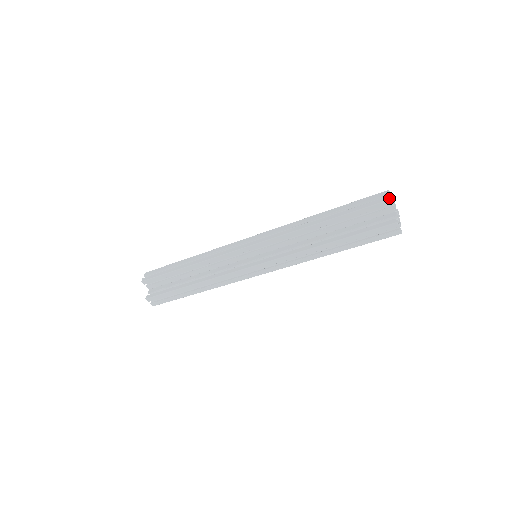
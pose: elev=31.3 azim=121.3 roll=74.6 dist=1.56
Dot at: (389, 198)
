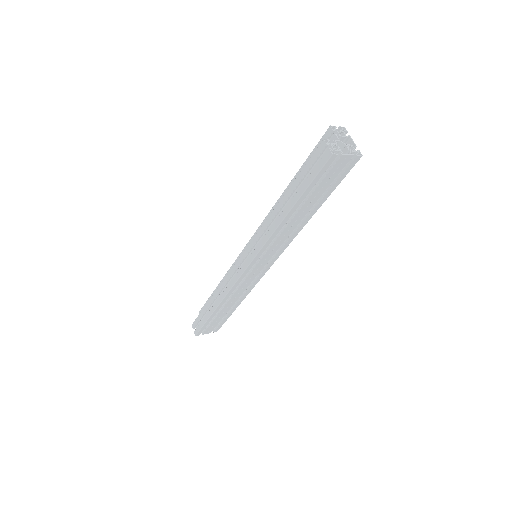
Dot at: (331, 126)
